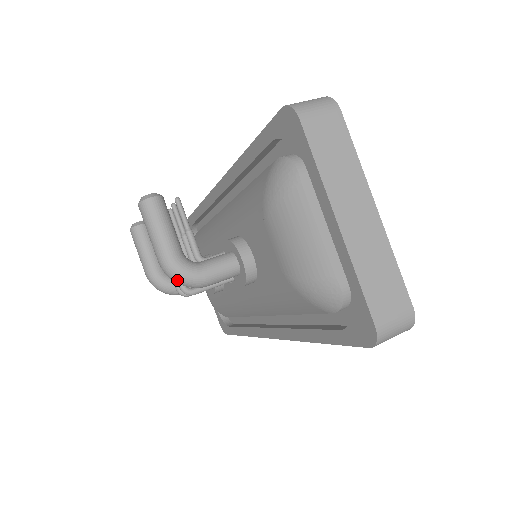
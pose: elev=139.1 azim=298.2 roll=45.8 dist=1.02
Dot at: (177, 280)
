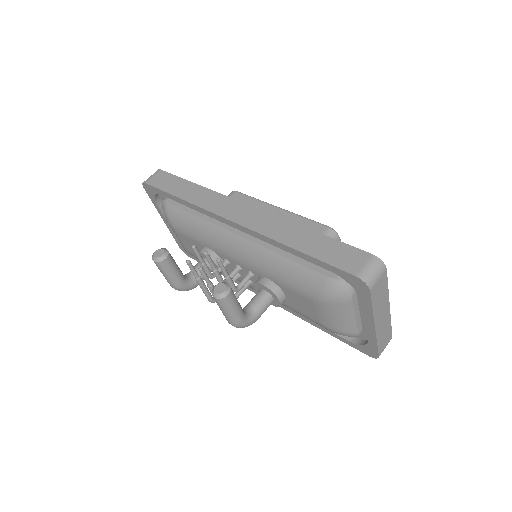
Dot at: occluded
